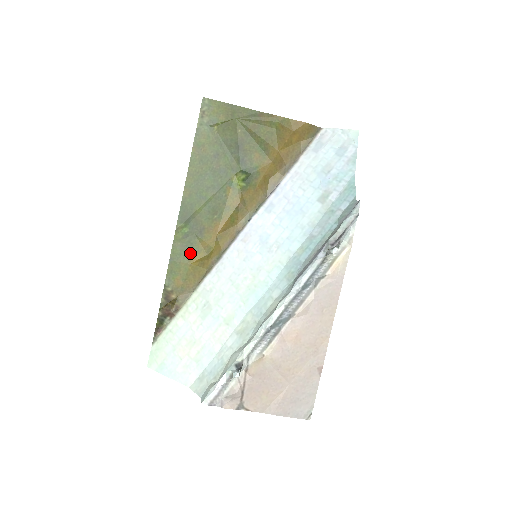
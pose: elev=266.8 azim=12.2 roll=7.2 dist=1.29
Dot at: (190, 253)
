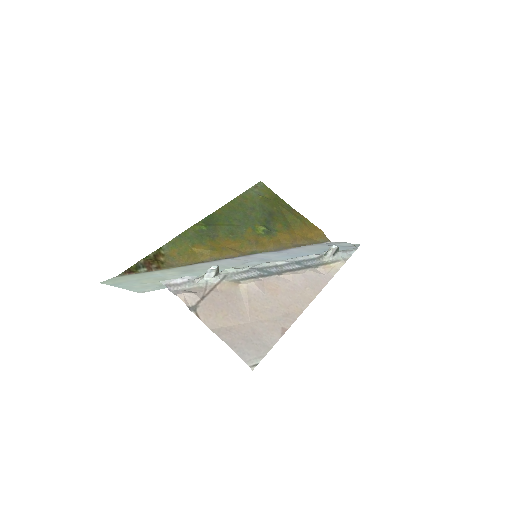
Dot at: (197, 242)
